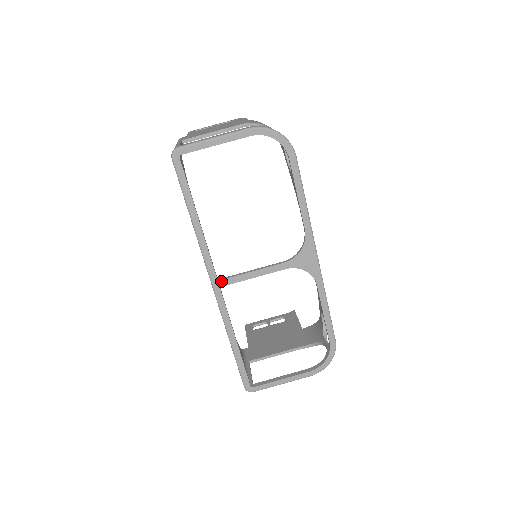
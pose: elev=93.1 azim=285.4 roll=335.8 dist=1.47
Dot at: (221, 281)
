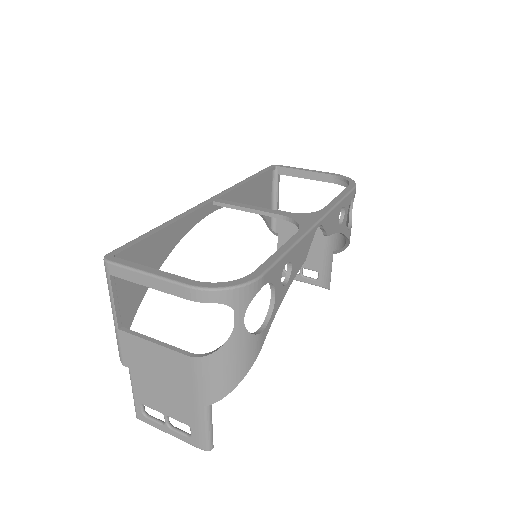
Dot at: (219, 200)
